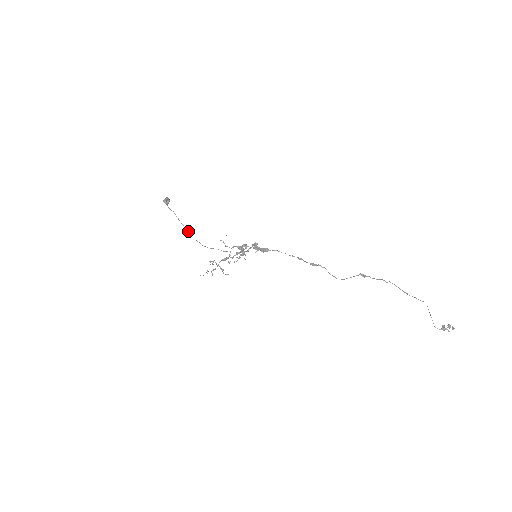
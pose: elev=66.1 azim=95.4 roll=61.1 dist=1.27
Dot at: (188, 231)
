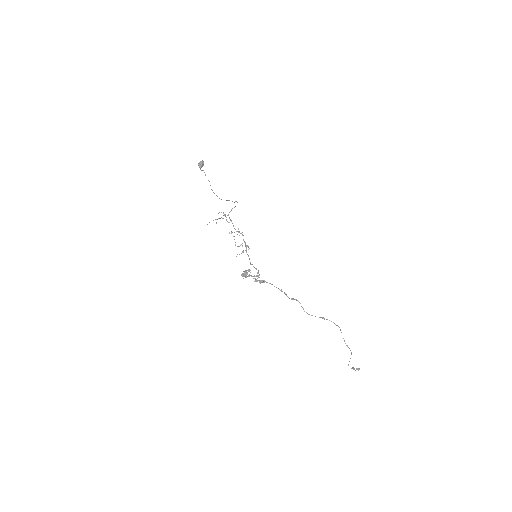
Dot at: (210, 185)
